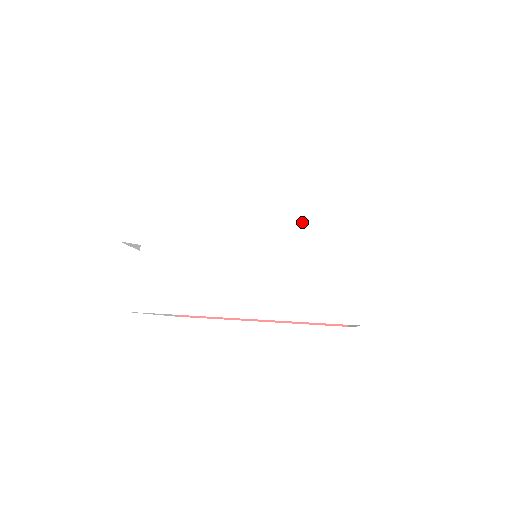
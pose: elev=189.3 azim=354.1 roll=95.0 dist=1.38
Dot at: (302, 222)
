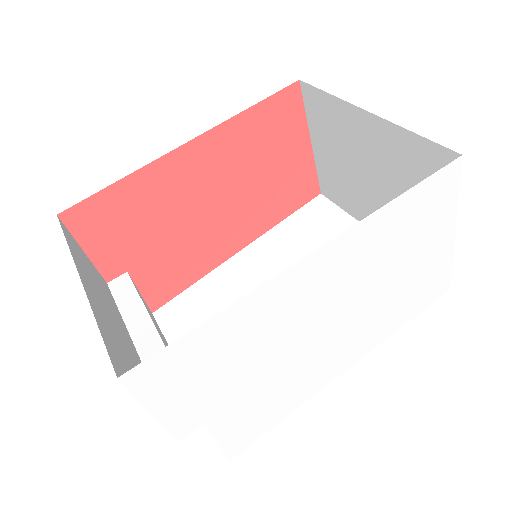
Dot at: (376, 267)
